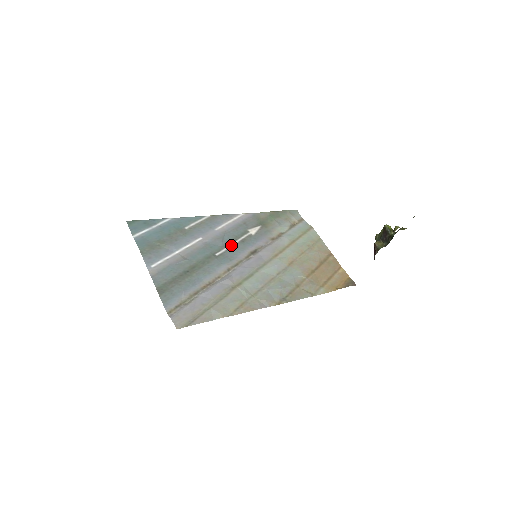
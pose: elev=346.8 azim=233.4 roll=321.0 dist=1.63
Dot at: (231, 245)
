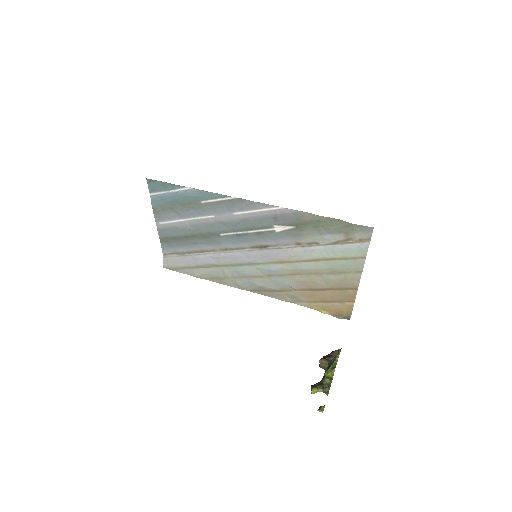
Dot at: (242, 232)
